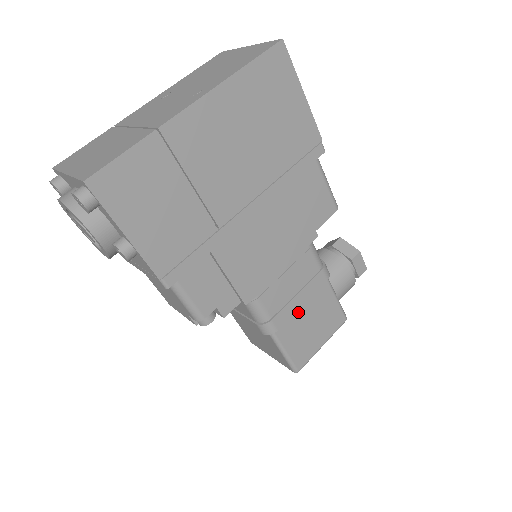
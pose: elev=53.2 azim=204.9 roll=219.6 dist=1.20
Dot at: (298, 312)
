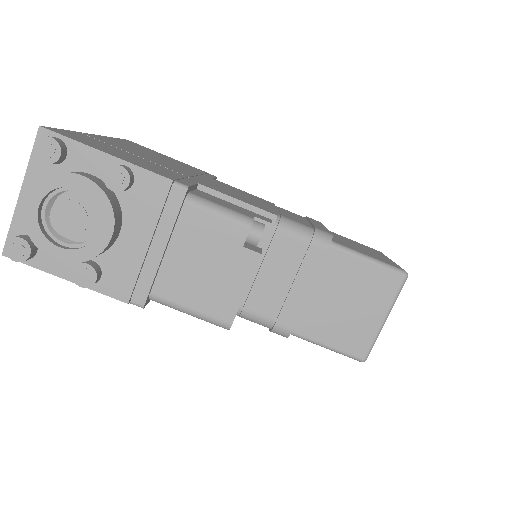
Dot at: occluded
